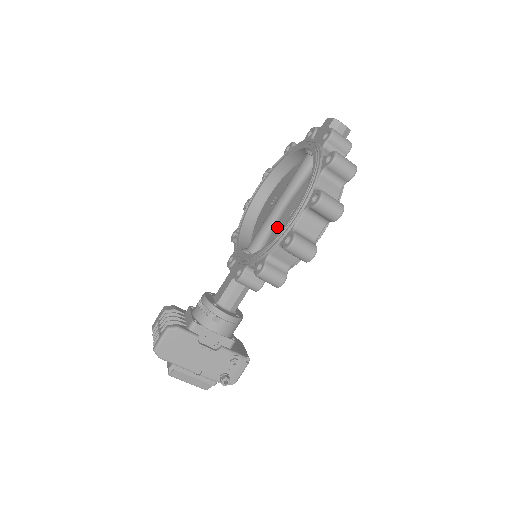
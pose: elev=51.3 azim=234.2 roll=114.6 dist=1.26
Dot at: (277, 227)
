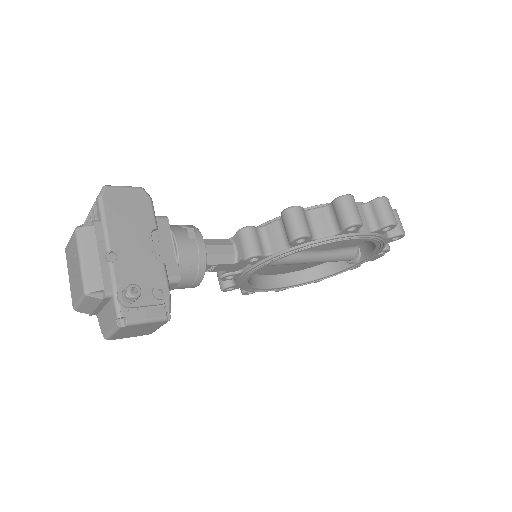
Dot at: occluded
